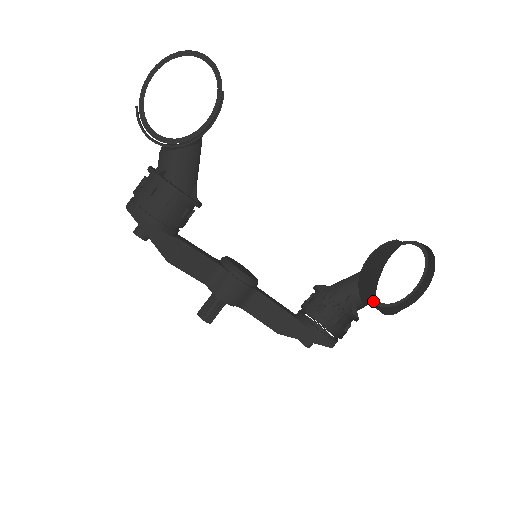
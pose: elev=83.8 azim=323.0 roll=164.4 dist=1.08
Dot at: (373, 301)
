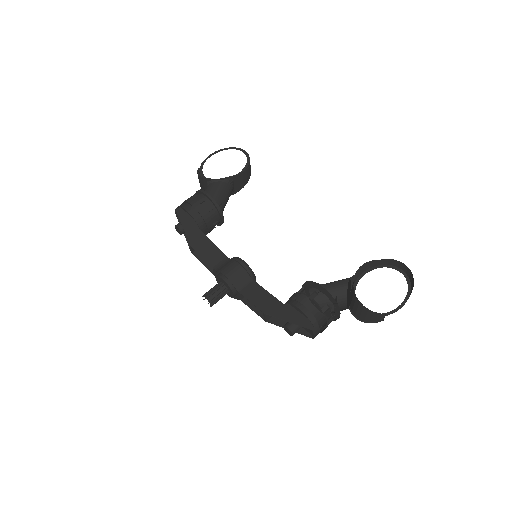
Dot at: (354, 299)
